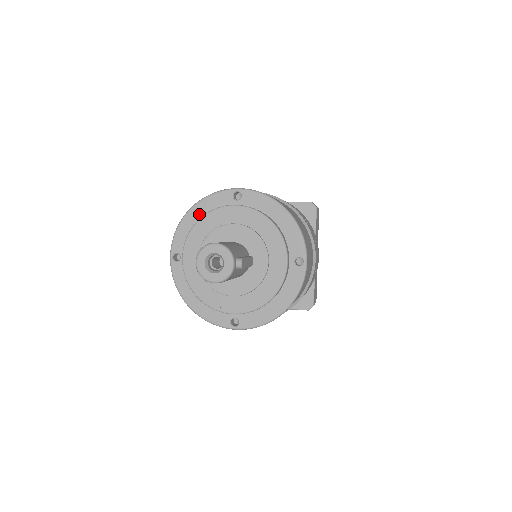
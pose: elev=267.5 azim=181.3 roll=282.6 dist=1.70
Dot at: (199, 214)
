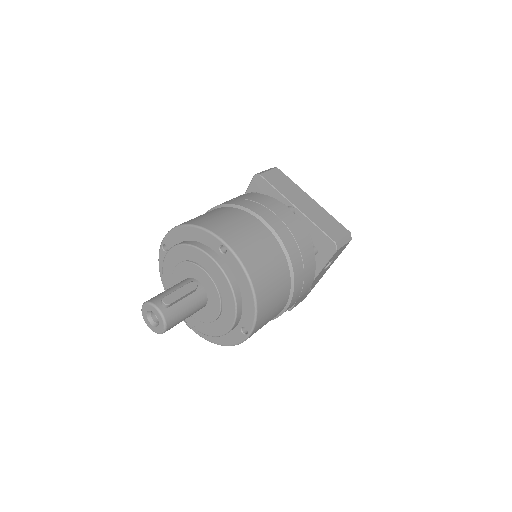
Dot at: occluded
